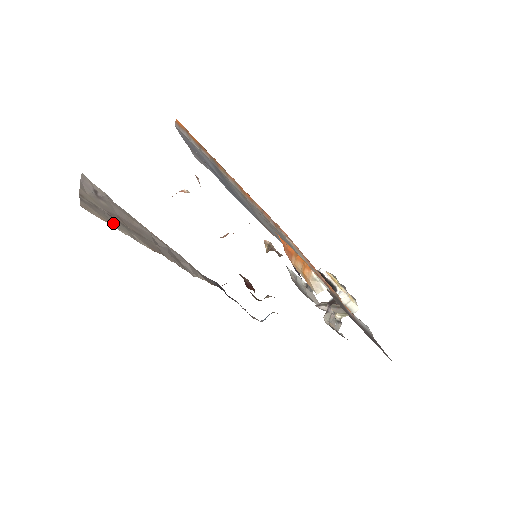
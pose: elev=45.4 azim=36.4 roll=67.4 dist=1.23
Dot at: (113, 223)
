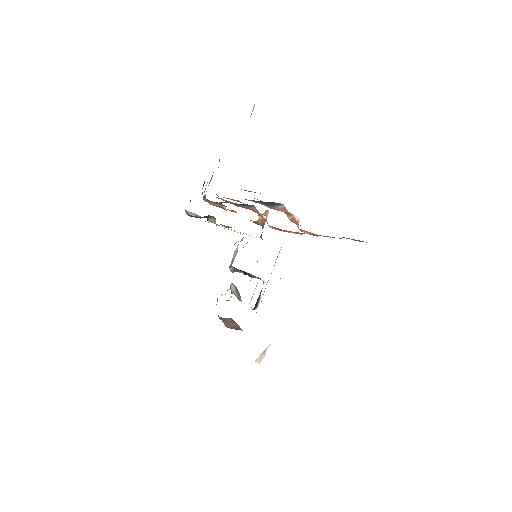
Dot at: occluded
